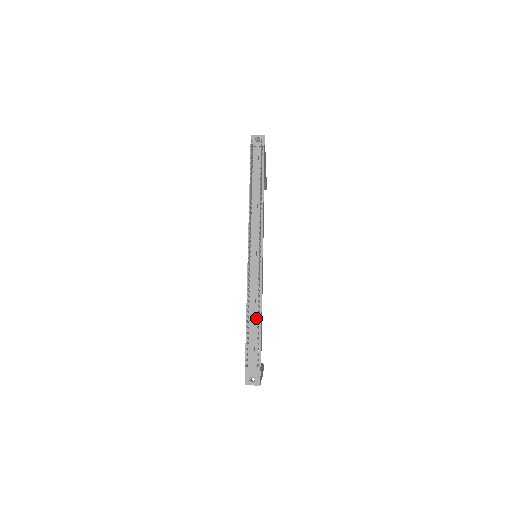
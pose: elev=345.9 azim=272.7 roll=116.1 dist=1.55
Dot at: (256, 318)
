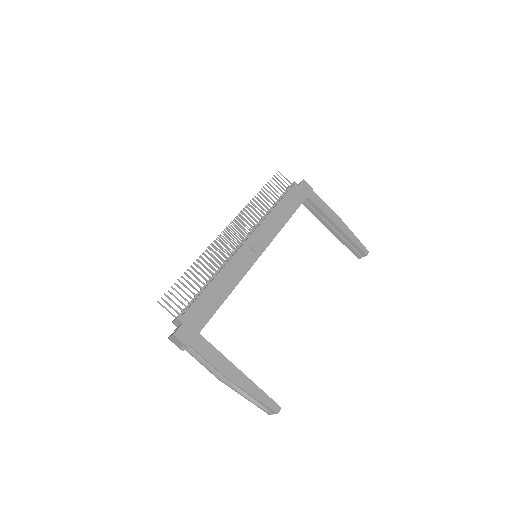
Dot at: occluded
